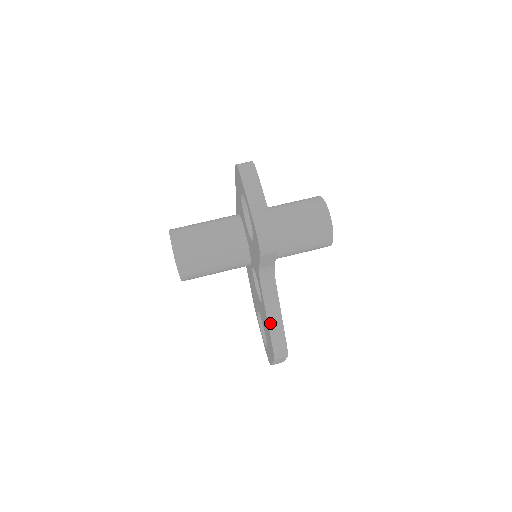
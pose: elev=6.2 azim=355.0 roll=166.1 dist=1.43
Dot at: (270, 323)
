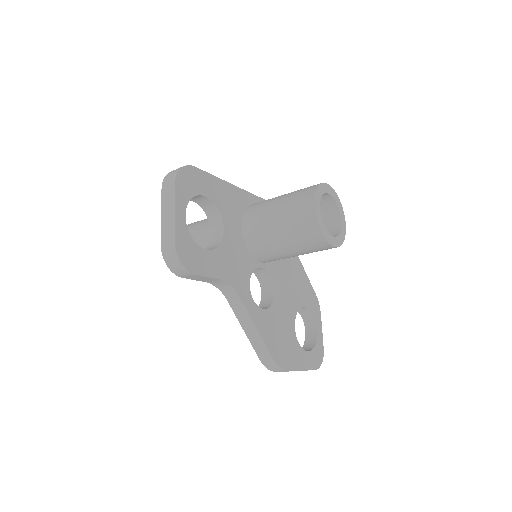
Dot at: (249, 336)
